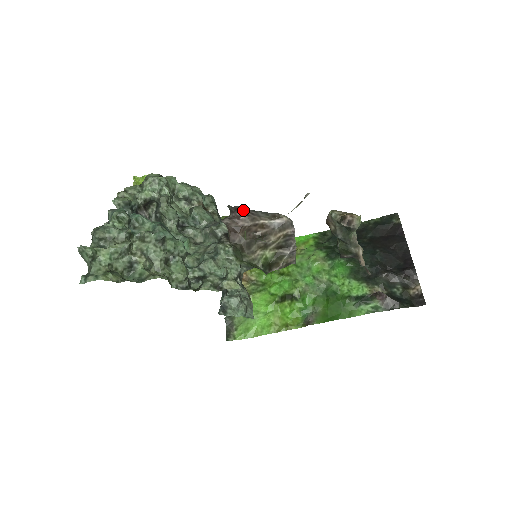
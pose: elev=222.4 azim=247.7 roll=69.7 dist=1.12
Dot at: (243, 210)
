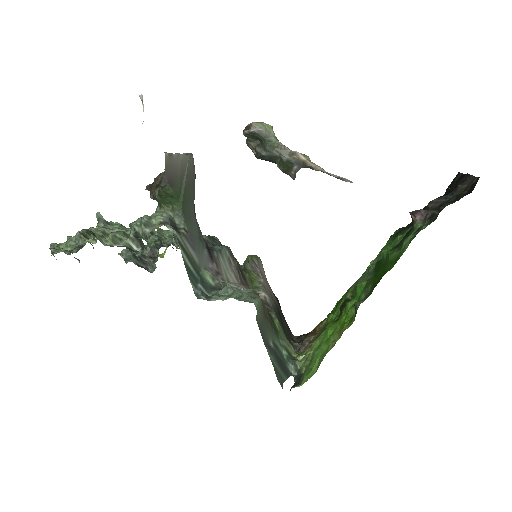
Dot at: occluded
